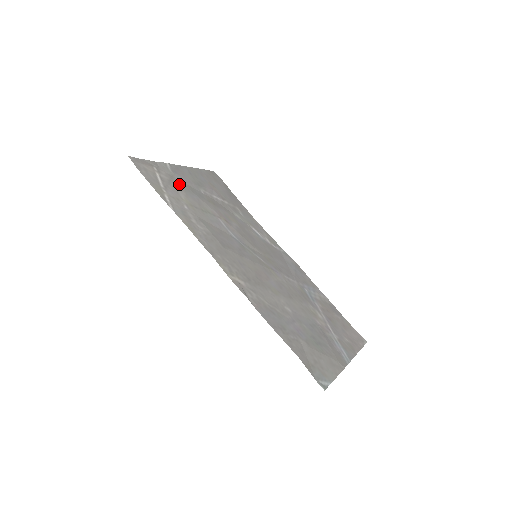
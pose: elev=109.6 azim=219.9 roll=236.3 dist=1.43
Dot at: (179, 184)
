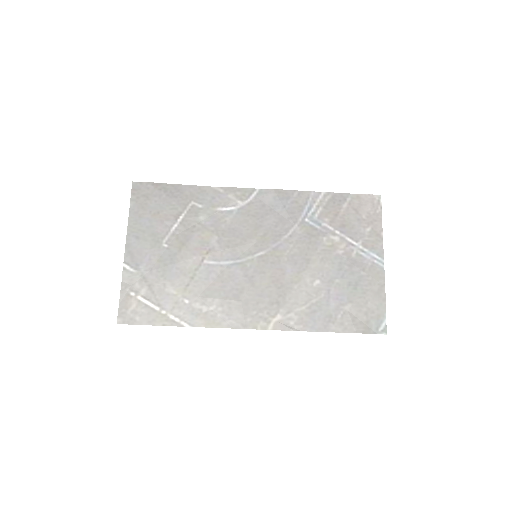
Dot at: (155, 278)
